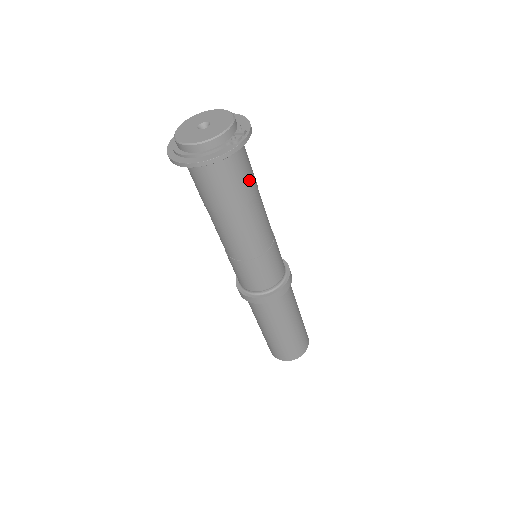
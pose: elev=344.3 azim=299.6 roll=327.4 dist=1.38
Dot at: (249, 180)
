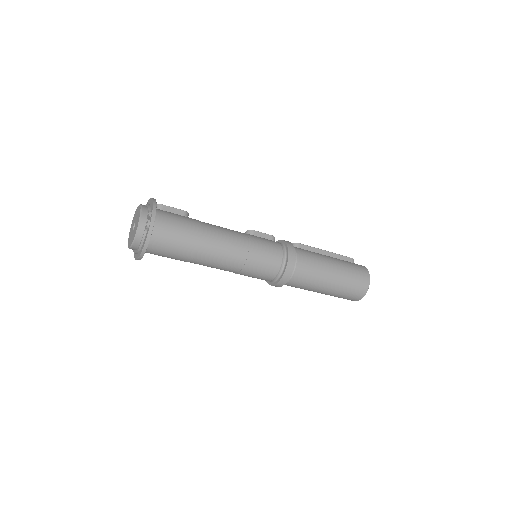
Dot at: (186, 231)
